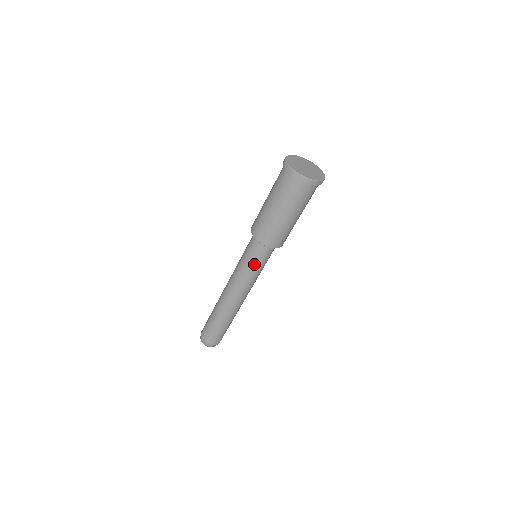
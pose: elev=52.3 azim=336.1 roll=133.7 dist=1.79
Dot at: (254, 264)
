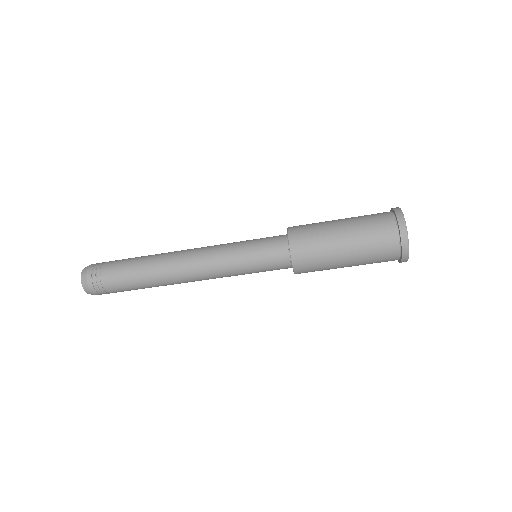
Dot at: (252, 260)
